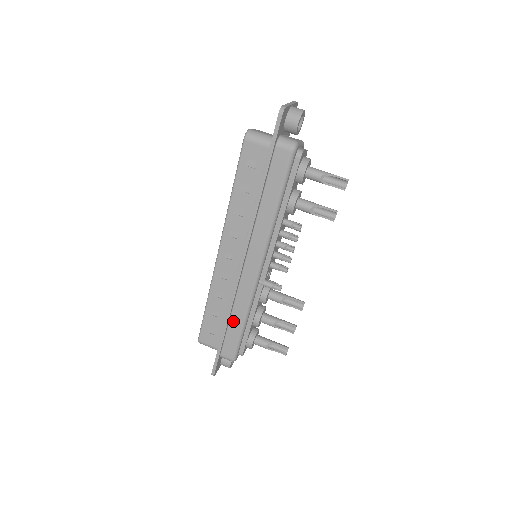
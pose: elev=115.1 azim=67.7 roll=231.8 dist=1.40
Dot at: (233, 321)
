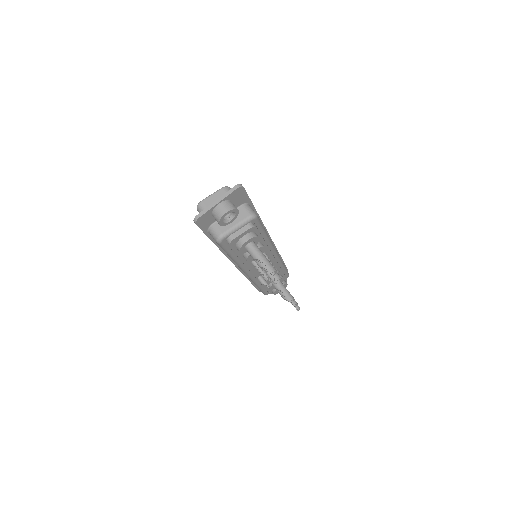
Dot at: occluded
